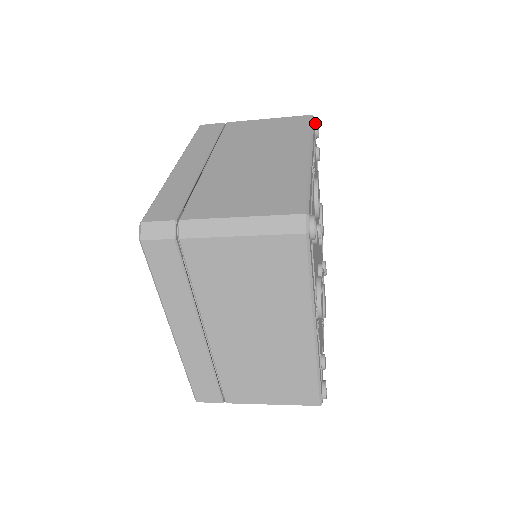
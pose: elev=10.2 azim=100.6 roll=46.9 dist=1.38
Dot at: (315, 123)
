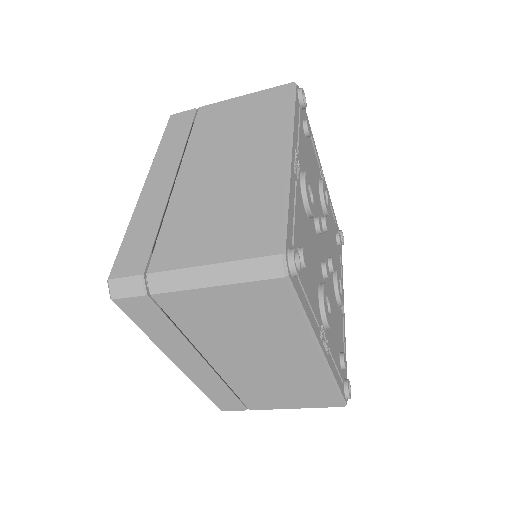
Dot at: (298, 92)
